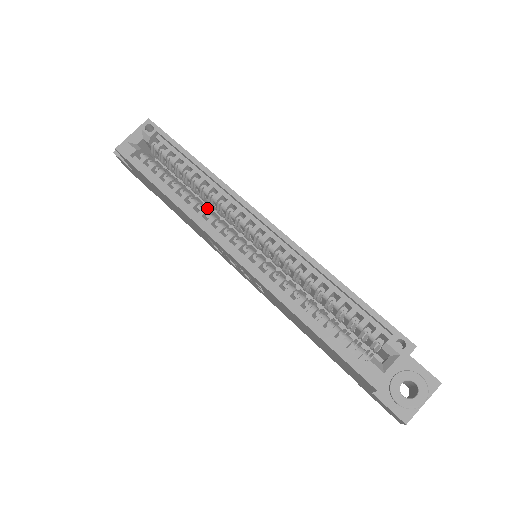
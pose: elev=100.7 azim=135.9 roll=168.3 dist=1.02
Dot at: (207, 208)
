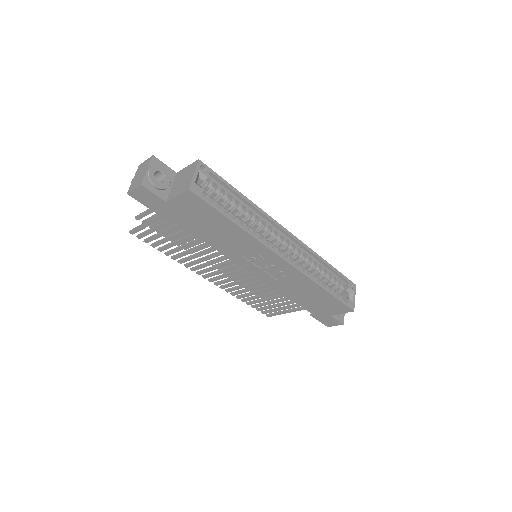
Dot at: occluded
